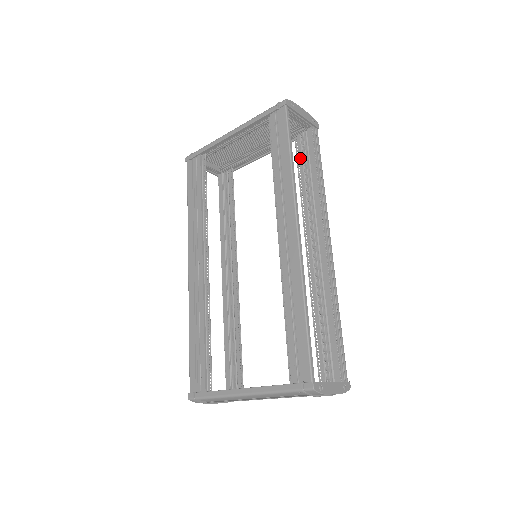
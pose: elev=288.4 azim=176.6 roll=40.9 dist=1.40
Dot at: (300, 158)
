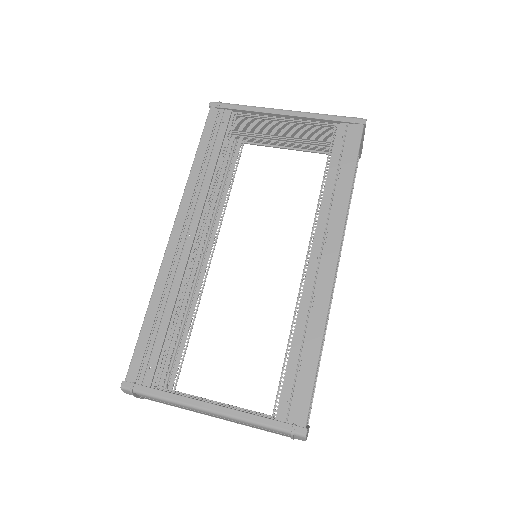
Dot at: occluded
